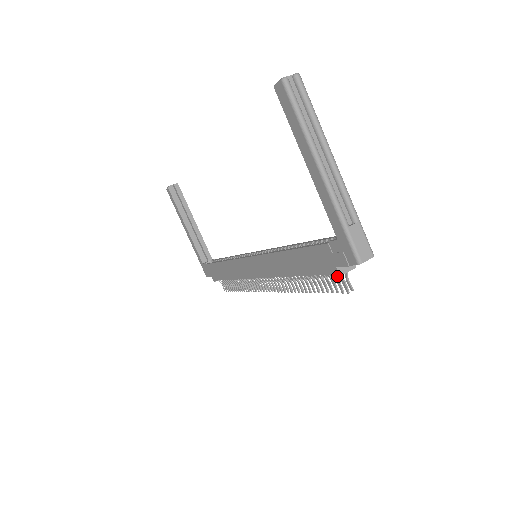
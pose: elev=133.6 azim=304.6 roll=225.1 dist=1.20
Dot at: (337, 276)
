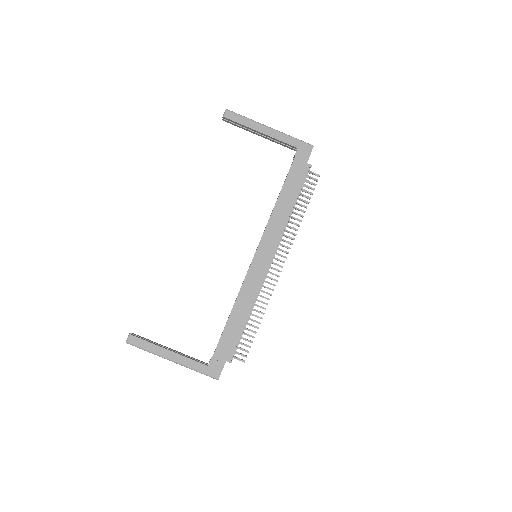
Dot at: occluded
